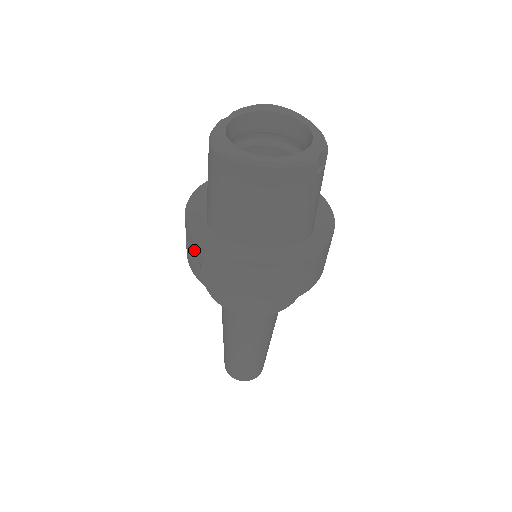
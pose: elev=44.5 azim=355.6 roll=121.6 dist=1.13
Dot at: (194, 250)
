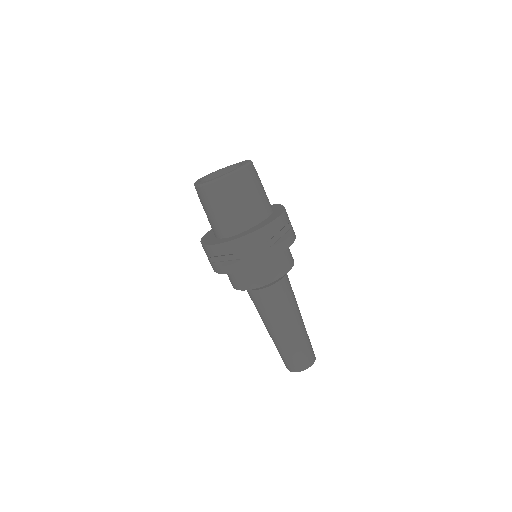
Dot at: (233, 250)
